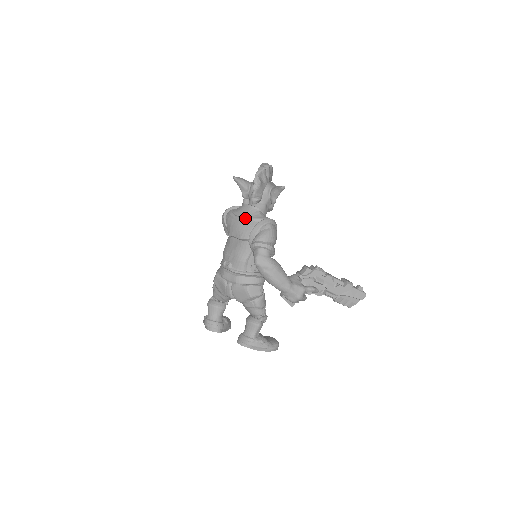
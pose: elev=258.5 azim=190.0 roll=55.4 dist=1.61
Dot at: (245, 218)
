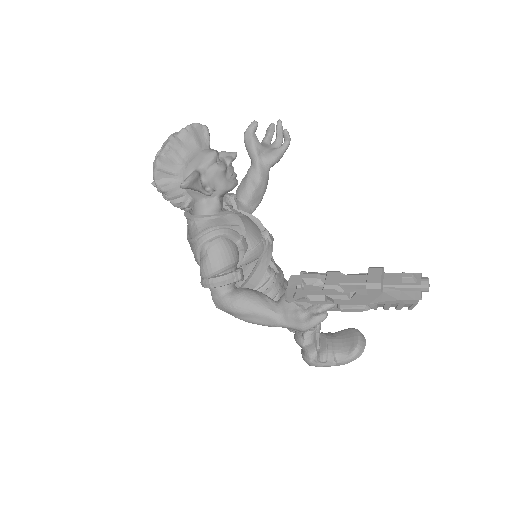
Dot at: occluded
